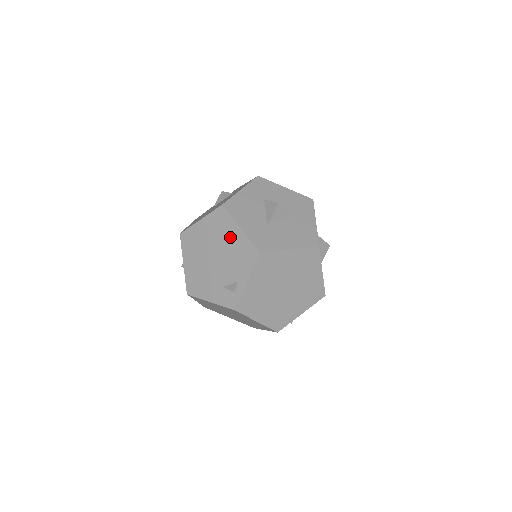
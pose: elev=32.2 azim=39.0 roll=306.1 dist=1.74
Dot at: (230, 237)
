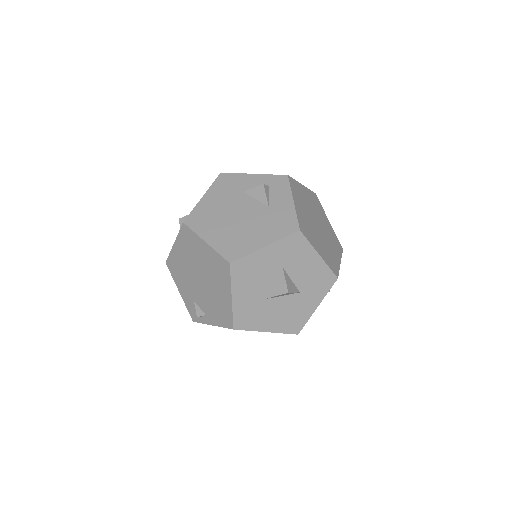
Dot at: (220, 289)
